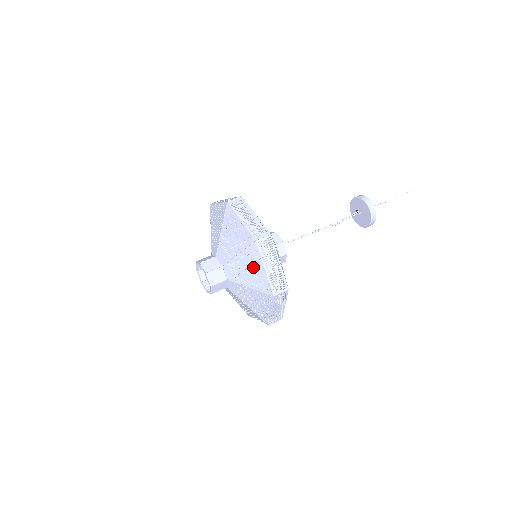
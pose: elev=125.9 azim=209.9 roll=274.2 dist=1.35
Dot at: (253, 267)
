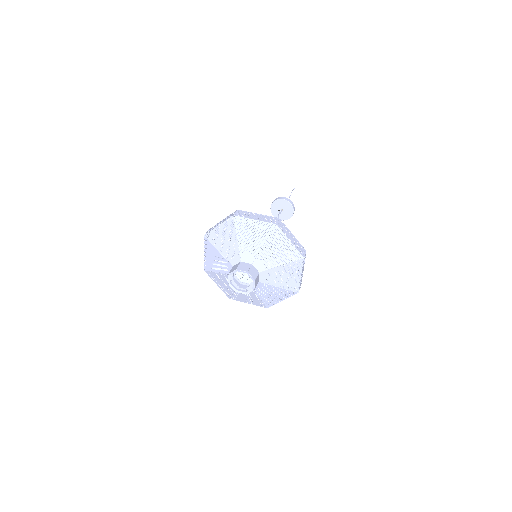
Dot at: (280, 246)
